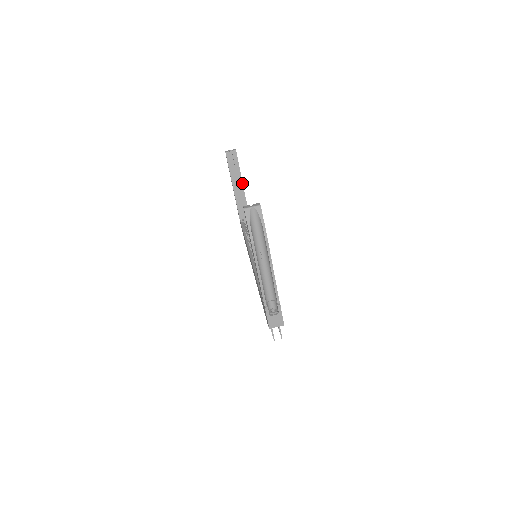
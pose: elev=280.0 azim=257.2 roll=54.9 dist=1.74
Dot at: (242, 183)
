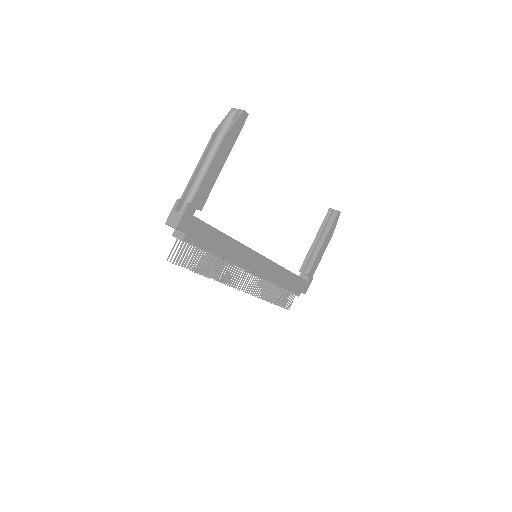
Dot at: (323, 242)
